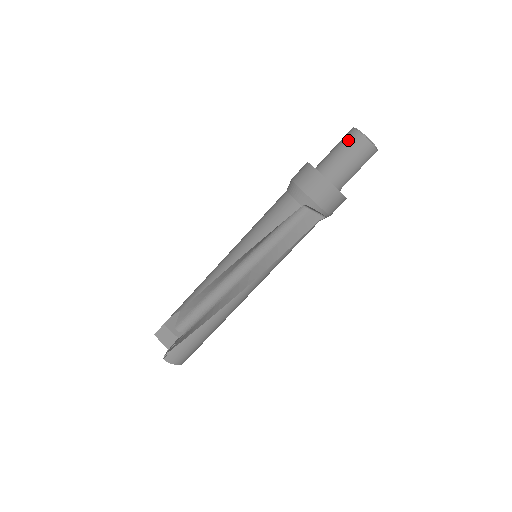
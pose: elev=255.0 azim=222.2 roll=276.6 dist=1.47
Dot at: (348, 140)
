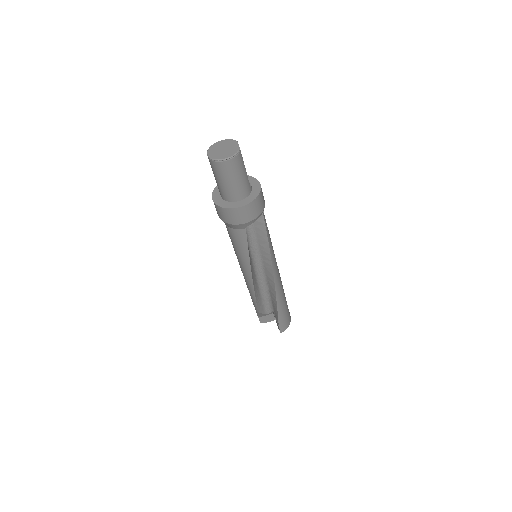
Dot at: (217, 171)
